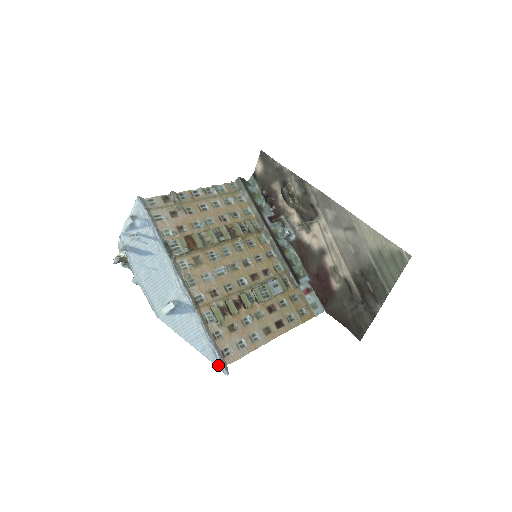
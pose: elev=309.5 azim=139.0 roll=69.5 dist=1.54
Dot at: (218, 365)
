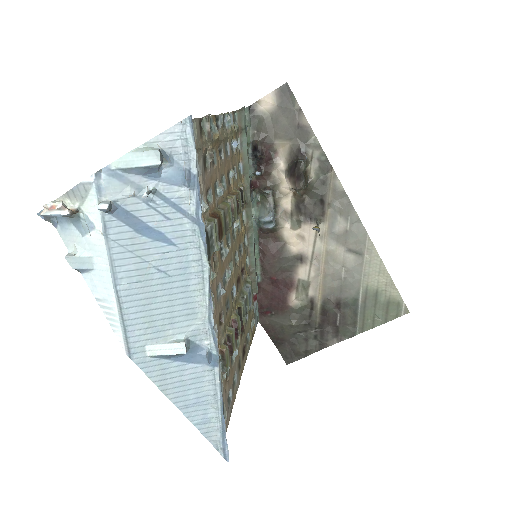
Dot at: (221, 448)
